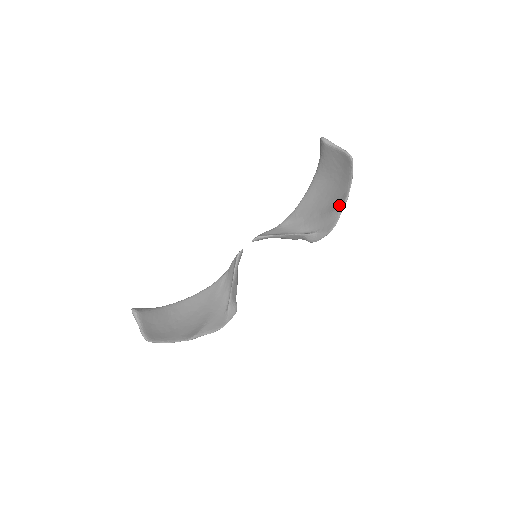
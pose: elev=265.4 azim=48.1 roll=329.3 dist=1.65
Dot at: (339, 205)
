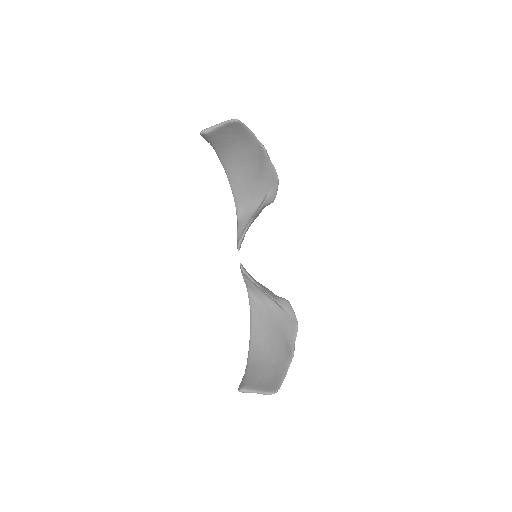
Dot at: (264, 158)
